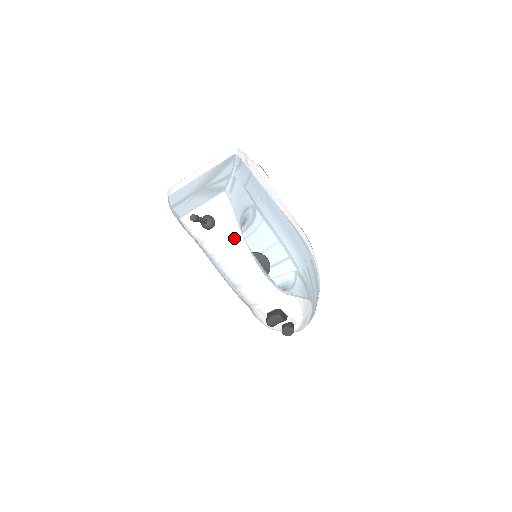
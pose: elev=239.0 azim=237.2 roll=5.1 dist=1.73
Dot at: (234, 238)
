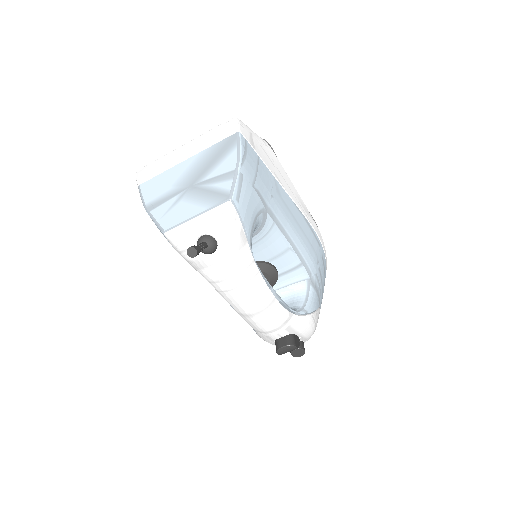
Dot at: (243, 264)
